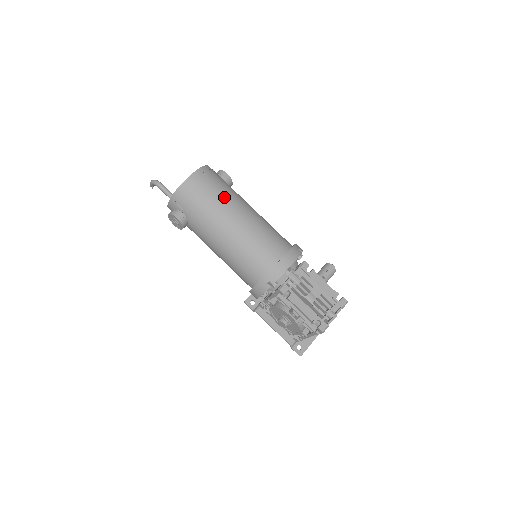
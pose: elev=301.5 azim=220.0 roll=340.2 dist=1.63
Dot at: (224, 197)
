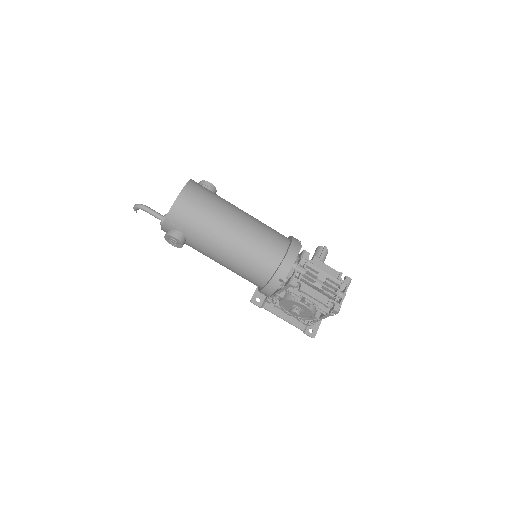
Dot at: (217, 207)
